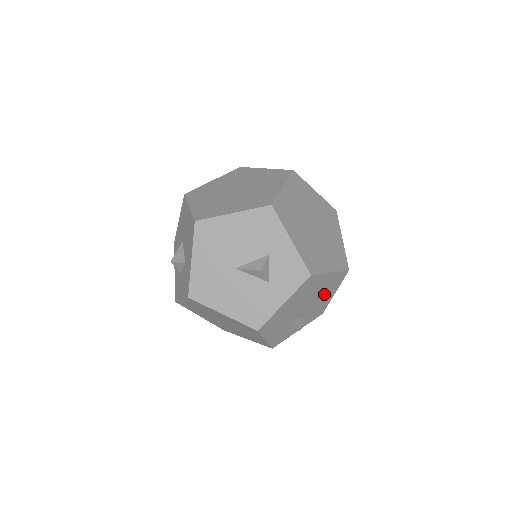
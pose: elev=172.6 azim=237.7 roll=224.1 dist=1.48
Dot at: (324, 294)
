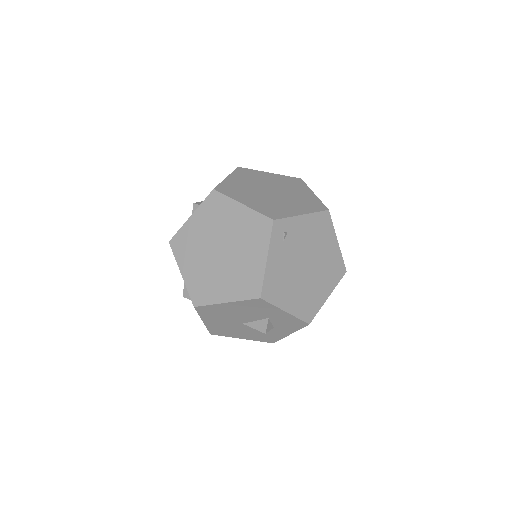
Dot at: occluded
